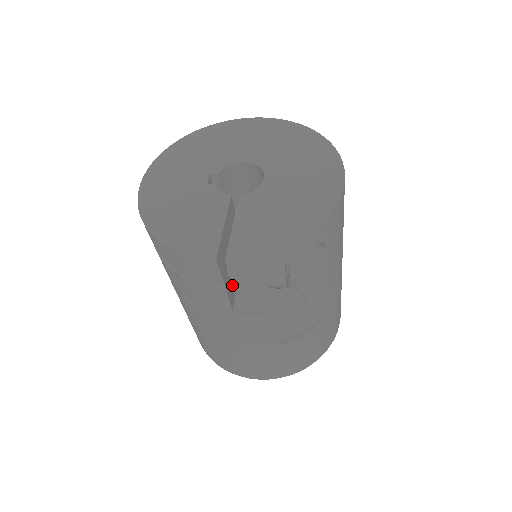
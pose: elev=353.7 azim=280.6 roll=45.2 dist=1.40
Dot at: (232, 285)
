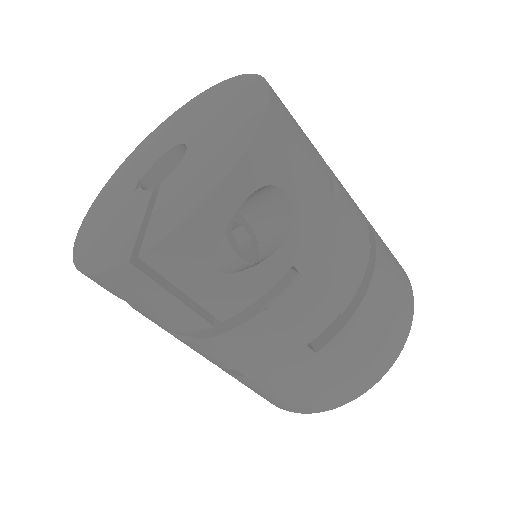
Dot at: occluded
